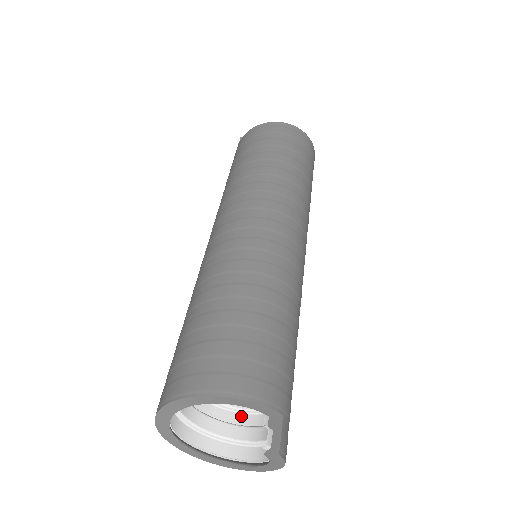
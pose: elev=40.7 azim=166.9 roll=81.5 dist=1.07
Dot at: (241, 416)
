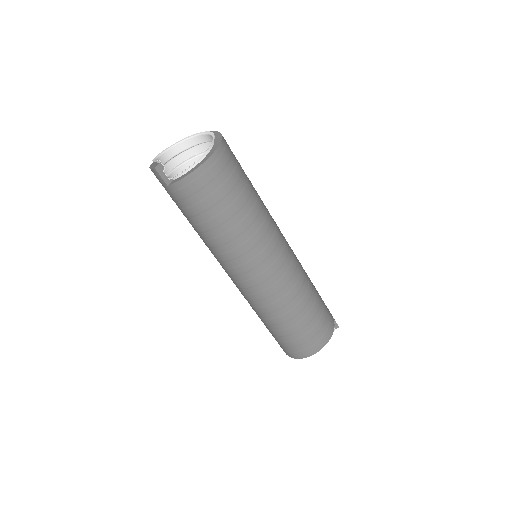
Dot at: occluded
